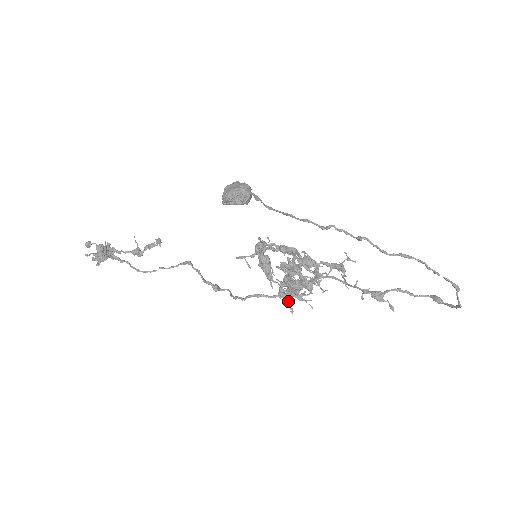
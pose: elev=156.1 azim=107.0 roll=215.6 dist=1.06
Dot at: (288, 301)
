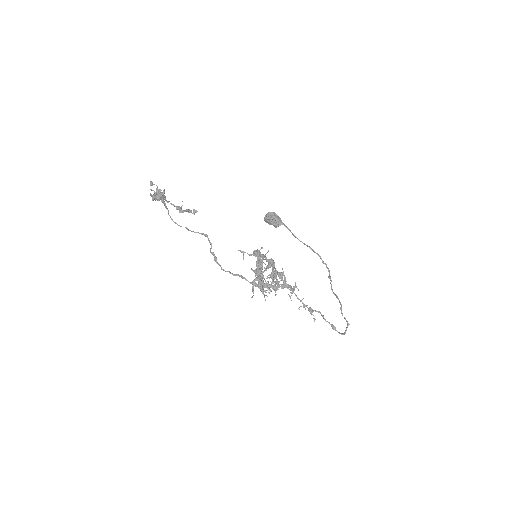
Dot at: occluded
